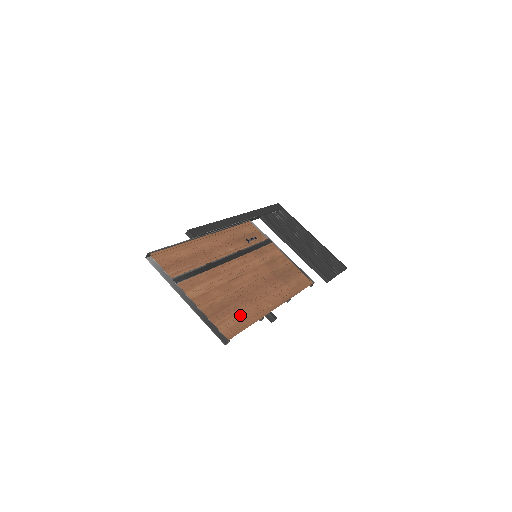
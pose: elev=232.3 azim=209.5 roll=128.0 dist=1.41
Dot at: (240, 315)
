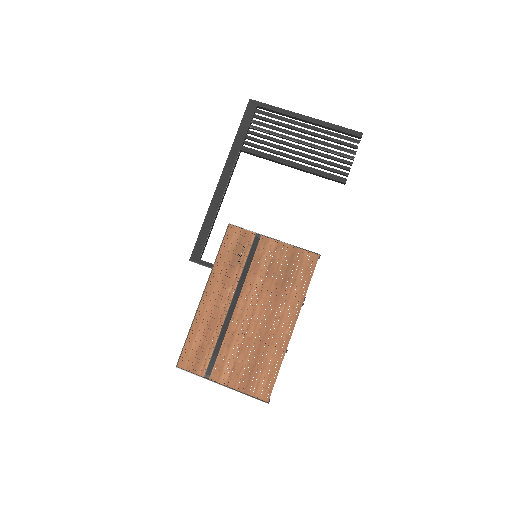
Dot at: (267, 366)
